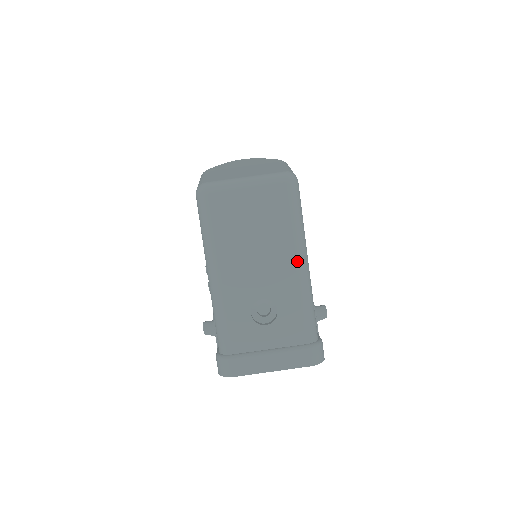
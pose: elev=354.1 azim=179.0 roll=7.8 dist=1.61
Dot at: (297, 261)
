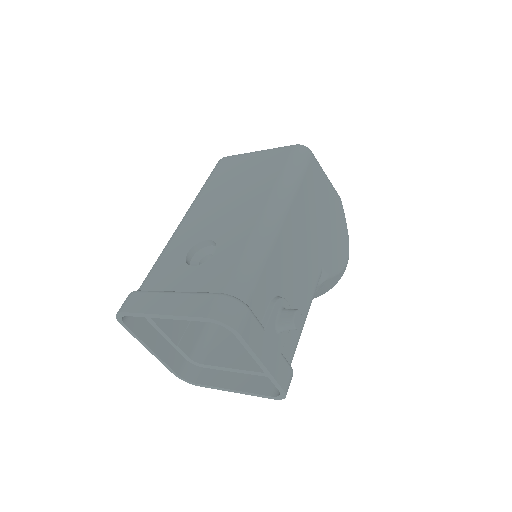
Dot at: (265, 207)
